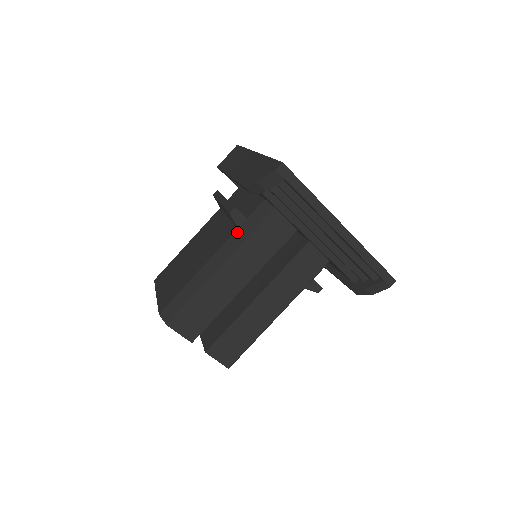
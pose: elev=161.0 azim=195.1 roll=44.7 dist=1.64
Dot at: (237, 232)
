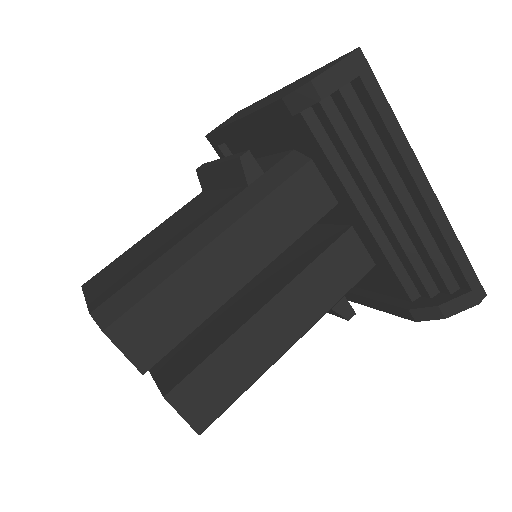
Dot at: (247, 190)
